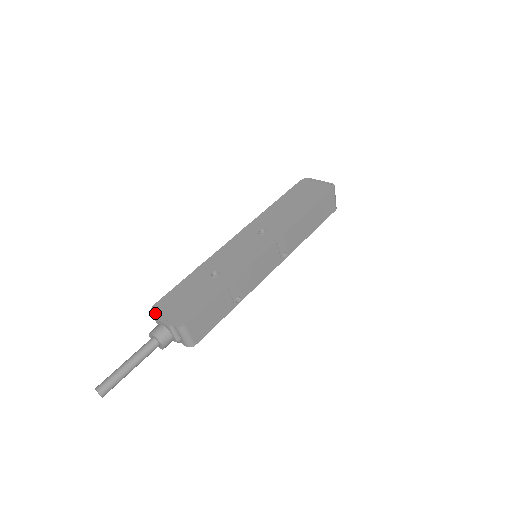
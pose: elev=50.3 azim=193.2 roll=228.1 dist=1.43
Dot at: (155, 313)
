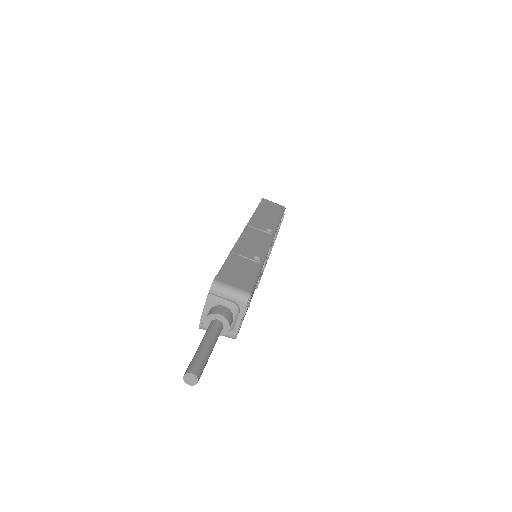
Dot at: (200, 320)
